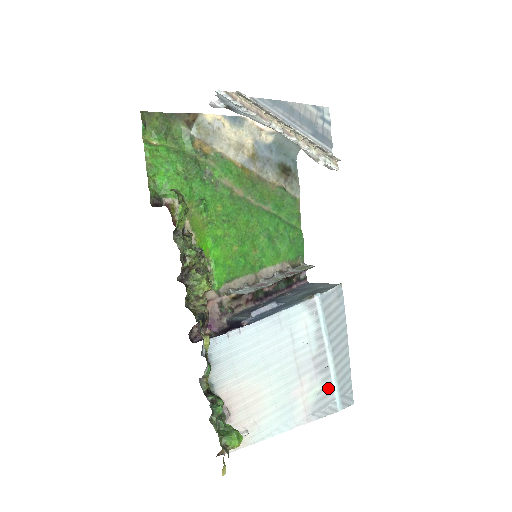
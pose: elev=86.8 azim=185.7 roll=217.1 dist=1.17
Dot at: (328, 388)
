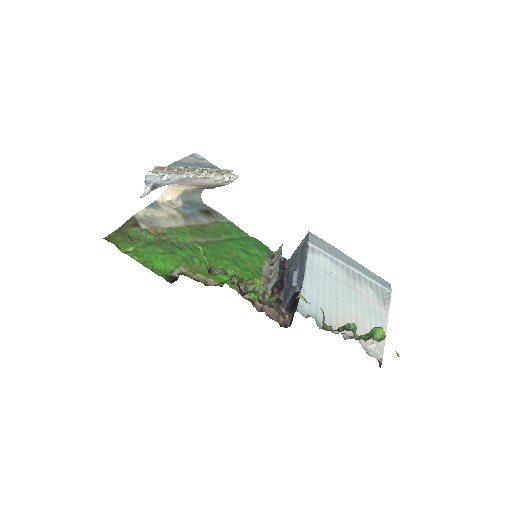
Dot at: (372, 285)
